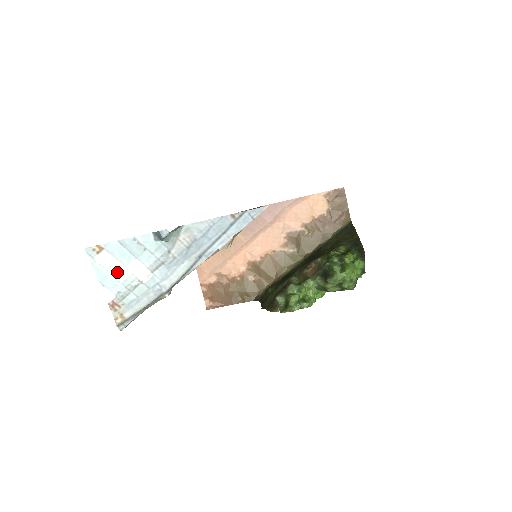
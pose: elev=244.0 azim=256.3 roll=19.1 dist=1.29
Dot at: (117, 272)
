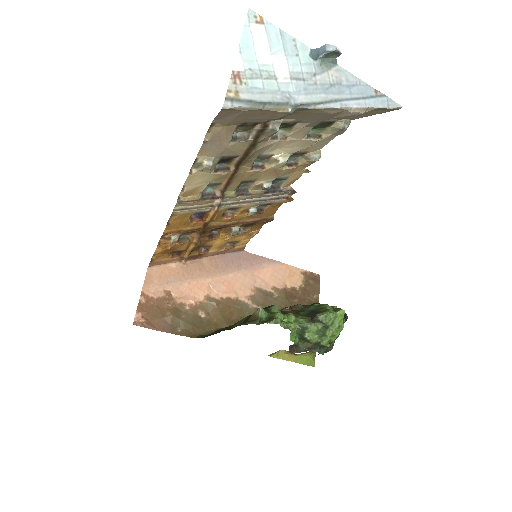
Dot at: (261, 52)
